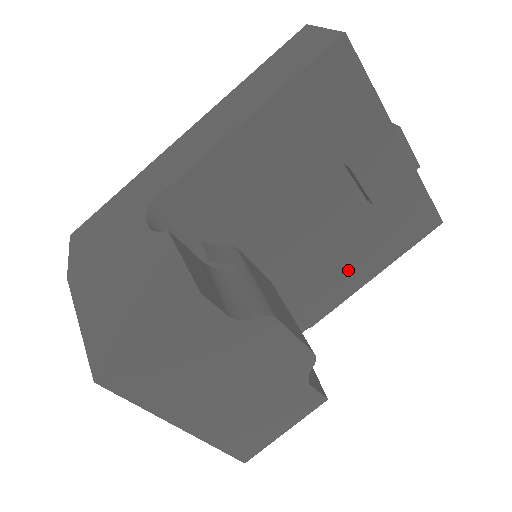
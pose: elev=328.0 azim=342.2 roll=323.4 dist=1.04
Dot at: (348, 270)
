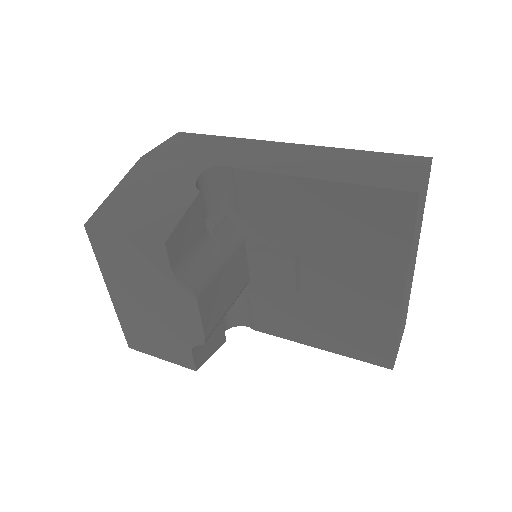
Dot at: (303, 325)
